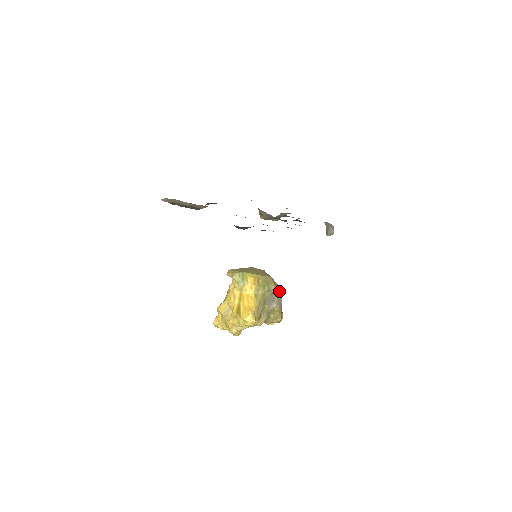
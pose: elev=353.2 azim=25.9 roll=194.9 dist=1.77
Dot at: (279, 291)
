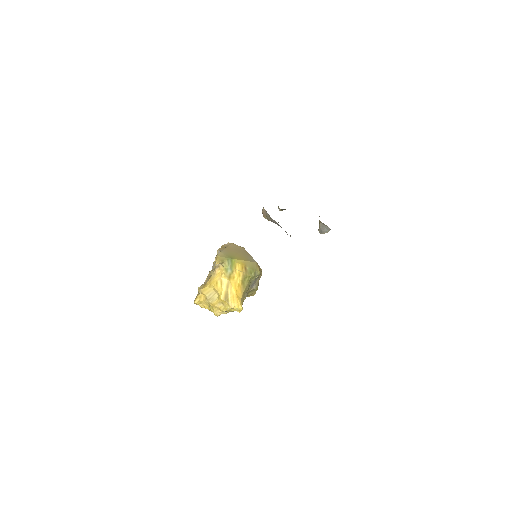
Dot at: (261, 273)
